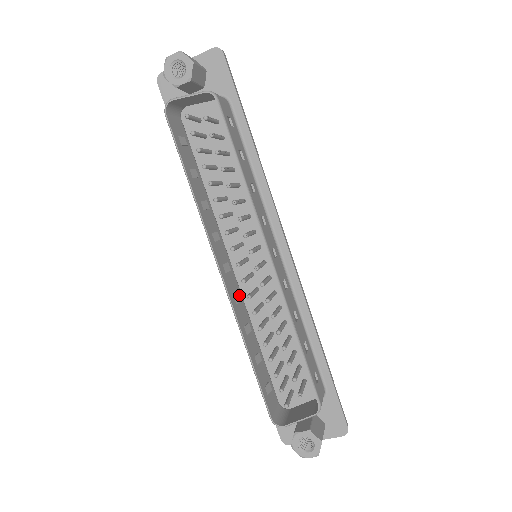
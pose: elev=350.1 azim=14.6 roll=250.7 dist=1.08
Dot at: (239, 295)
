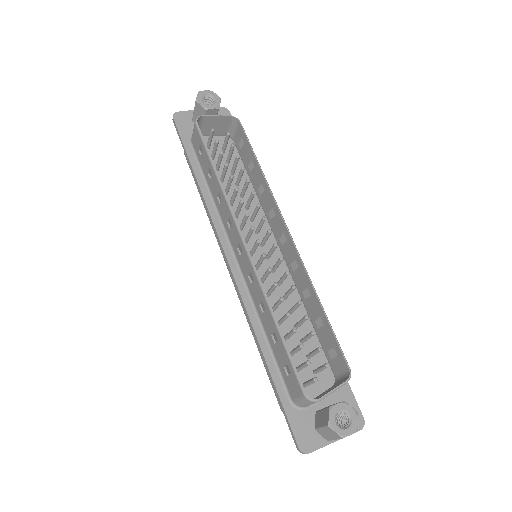
Dot at: occluded
